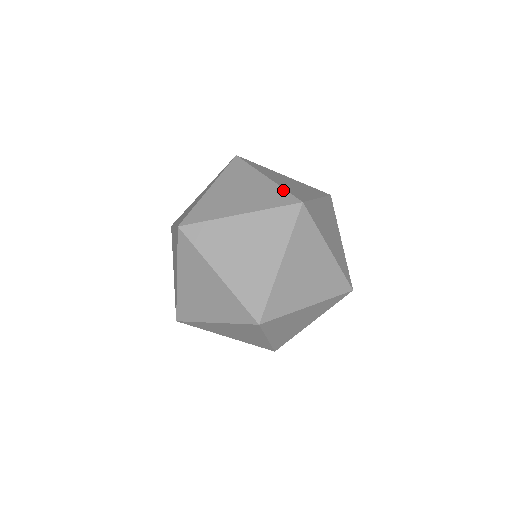
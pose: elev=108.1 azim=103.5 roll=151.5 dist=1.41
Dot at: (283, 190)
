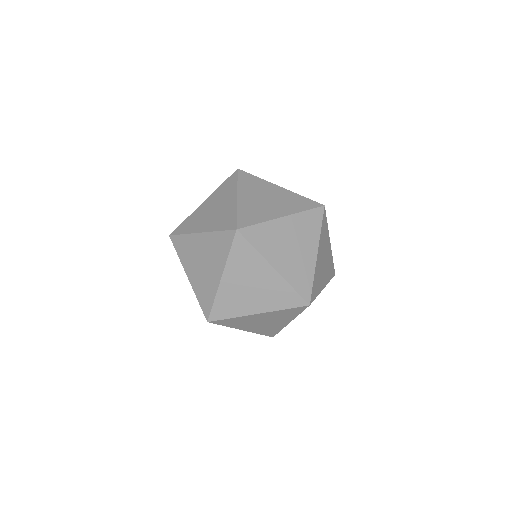
Dot at: occluded
